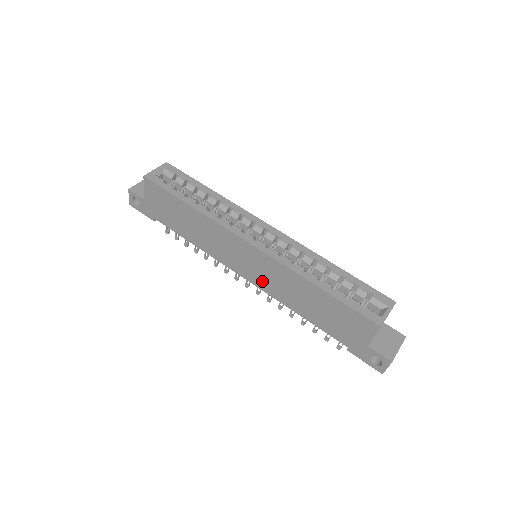
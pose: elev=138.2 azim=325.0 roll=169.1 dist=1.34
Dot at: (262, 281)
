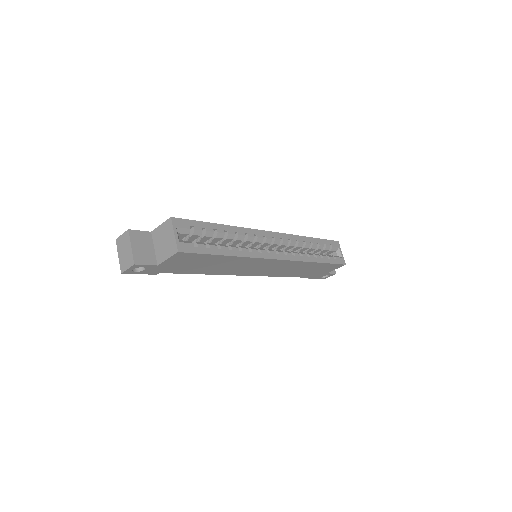
Dot at: (268, 272)
